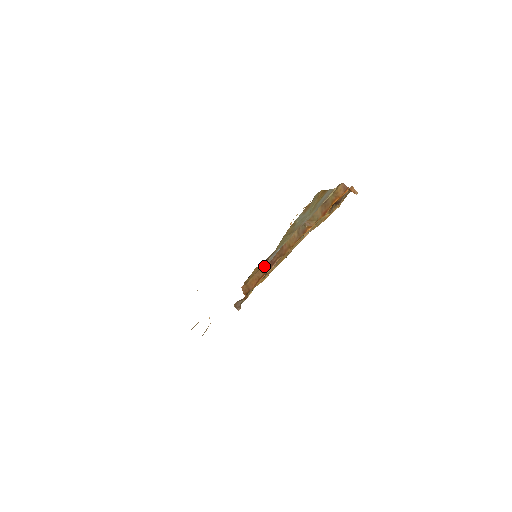
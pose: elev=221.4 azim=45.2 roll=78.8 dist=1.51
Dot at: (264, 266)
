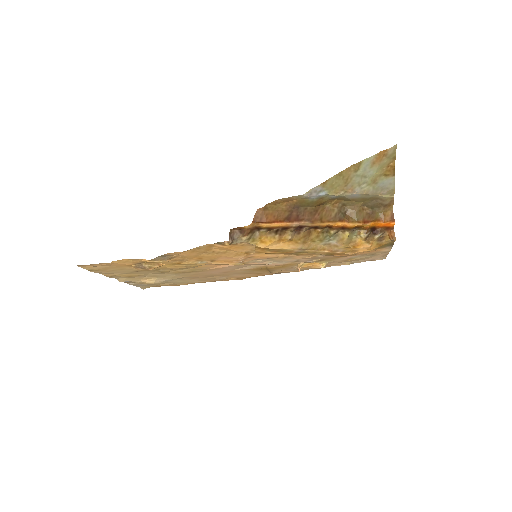
Dot at: (289, 213)
